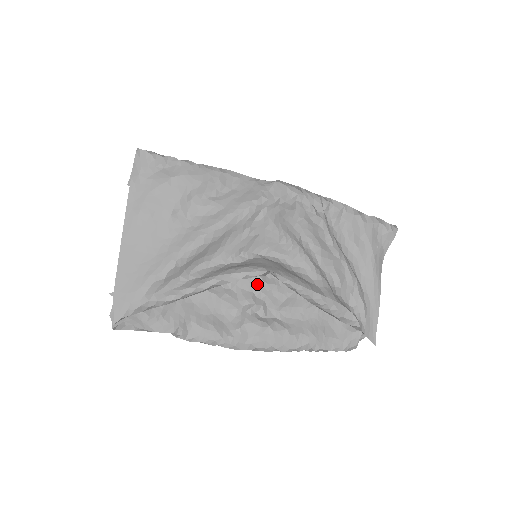
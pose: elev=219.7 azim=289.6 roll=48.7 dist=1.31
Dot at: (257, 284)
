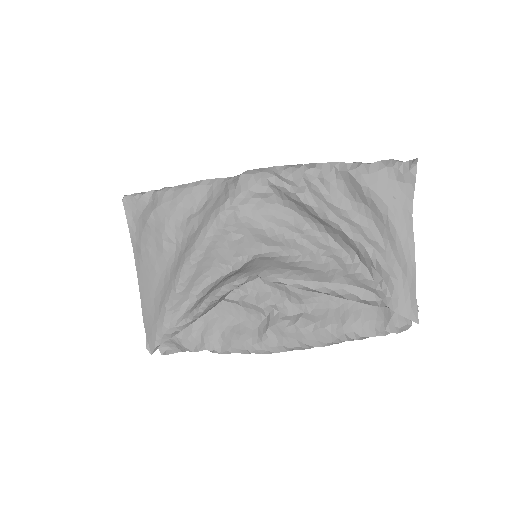
Dot at: (271, 283)
